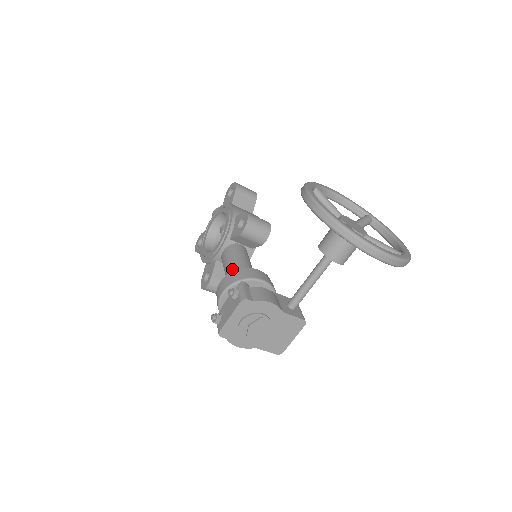
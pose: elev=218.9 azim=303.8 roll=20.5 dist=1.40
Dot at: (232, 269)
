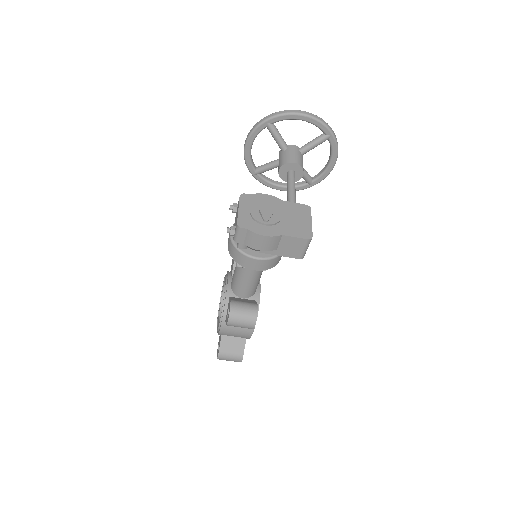
Dot at: occluded
